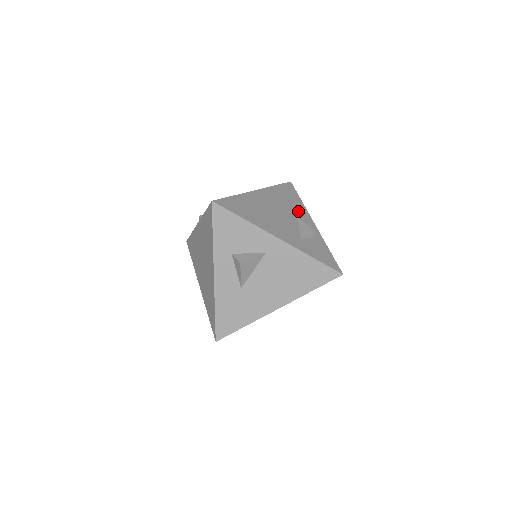
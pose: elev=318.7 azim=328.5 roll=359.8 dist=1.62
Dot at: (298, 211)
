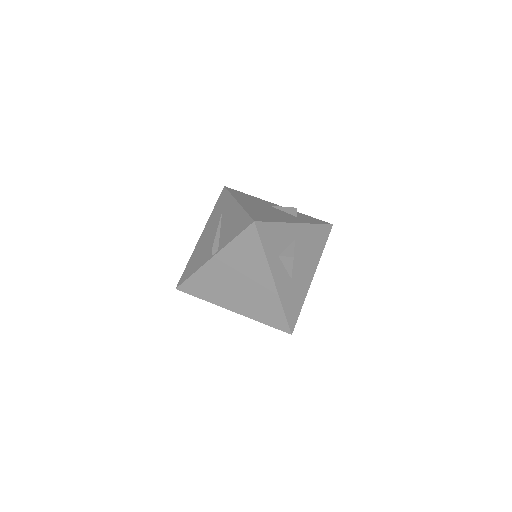
Dot at: (263, 202)
